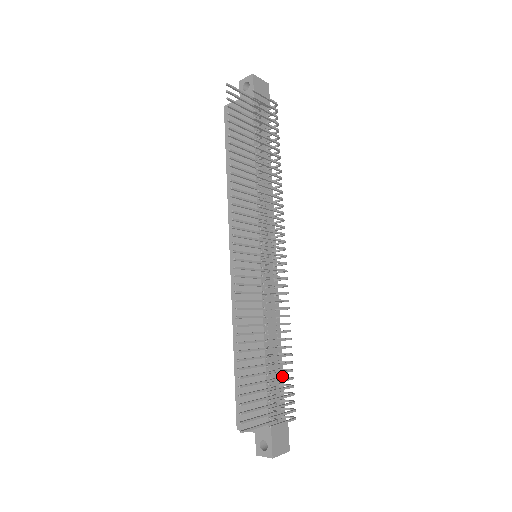
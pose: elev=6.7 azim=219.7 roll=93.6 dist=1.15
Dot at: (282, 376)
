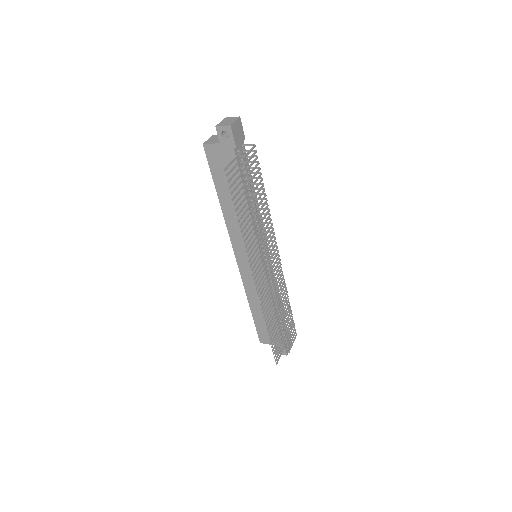
Dot at: occluded
